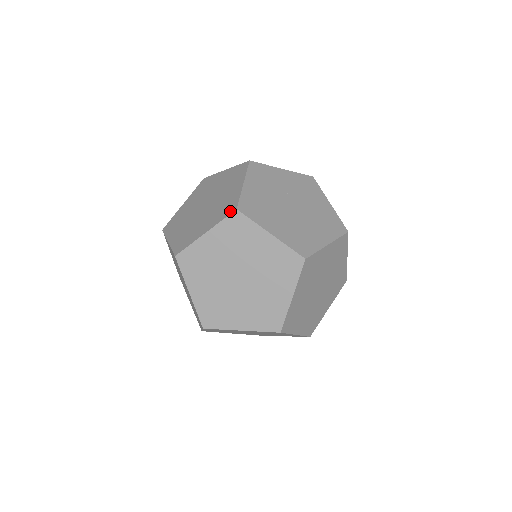
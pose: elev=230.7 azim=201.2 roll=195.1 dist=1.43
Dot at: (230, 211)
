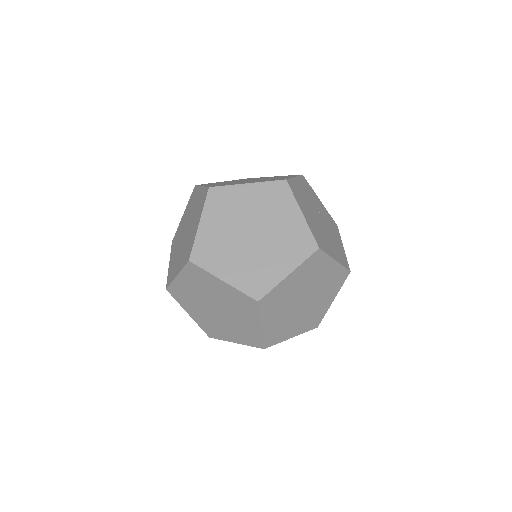
Dot at: occluded
